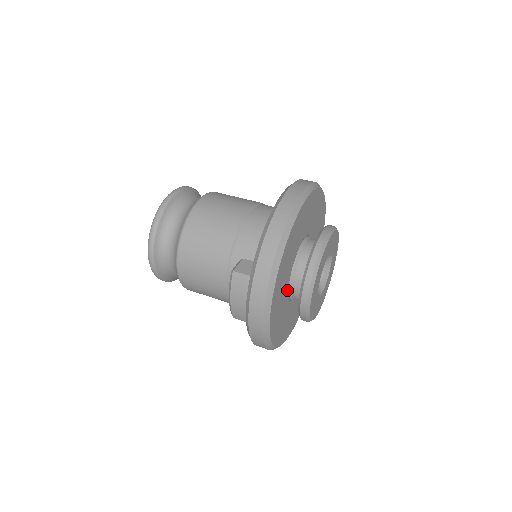
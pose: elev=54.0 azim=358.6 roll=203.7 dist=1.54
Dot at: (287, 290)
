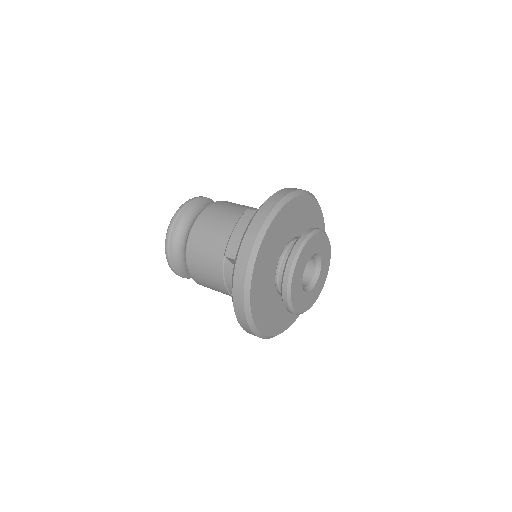
Dot at: (280, 253)
